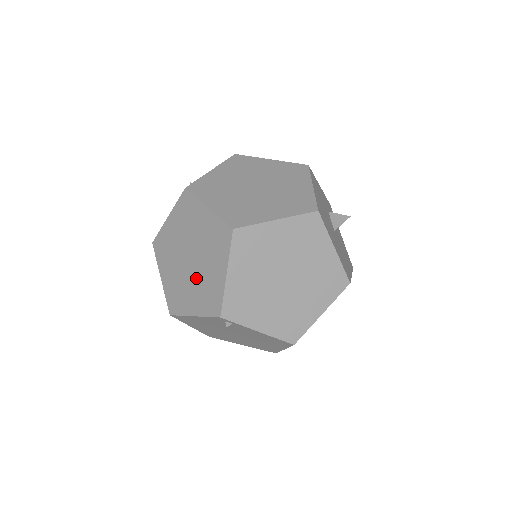
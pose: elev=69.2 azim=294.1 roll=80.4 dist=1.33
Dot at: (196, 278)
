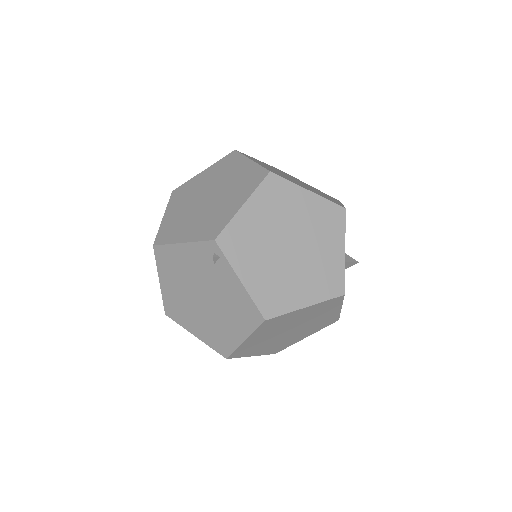
Dot at: (205, 211)
